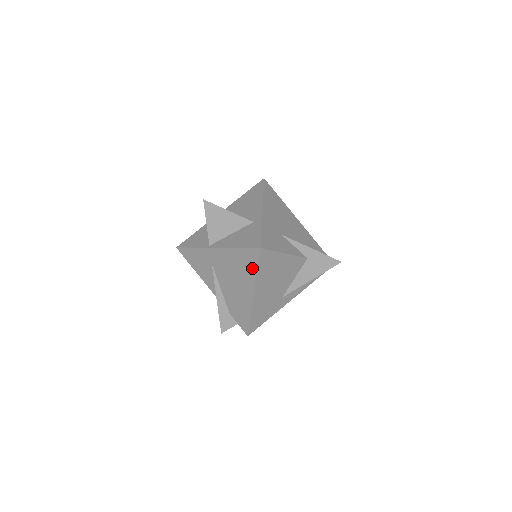
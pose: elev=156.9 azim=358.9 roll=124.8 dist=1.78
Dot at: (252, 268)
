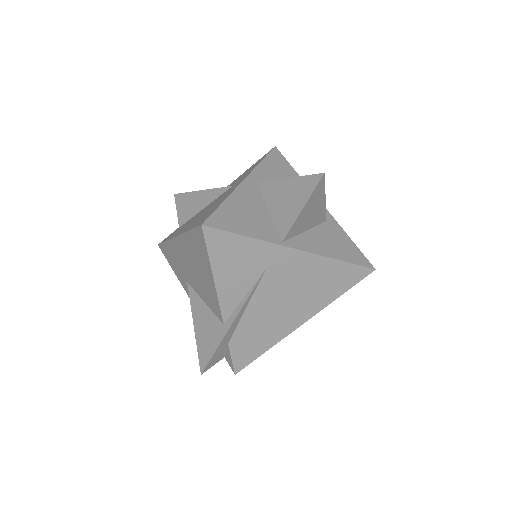
Dot at: (338, 290)
